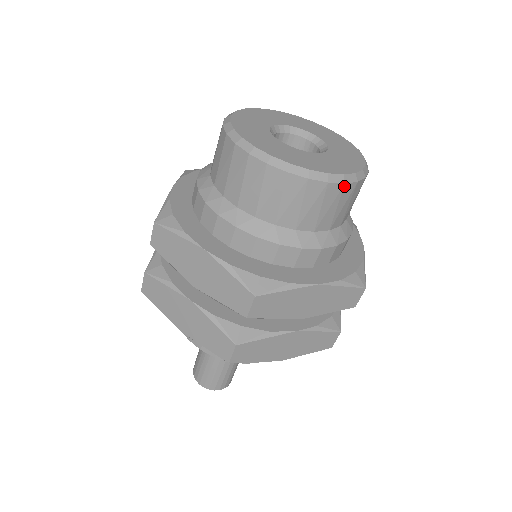
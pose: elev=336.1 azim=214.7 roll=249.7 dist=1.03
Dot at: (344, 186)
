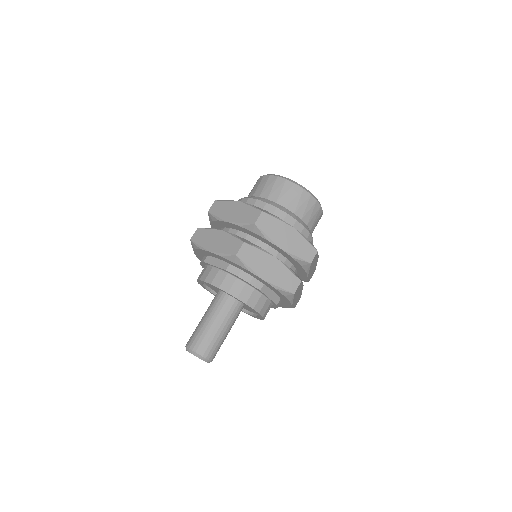
Dot at: (311, 196)
